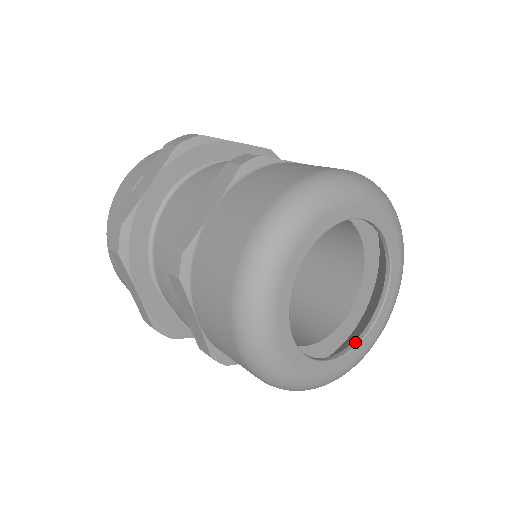
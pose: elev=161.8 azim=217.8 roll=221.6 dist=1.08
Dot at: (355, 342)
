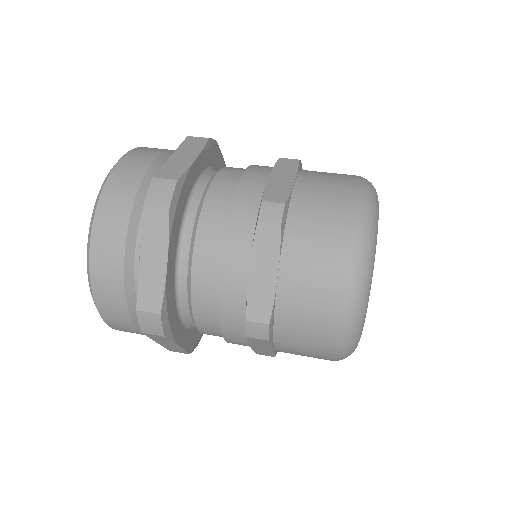
Dot at: occluded
